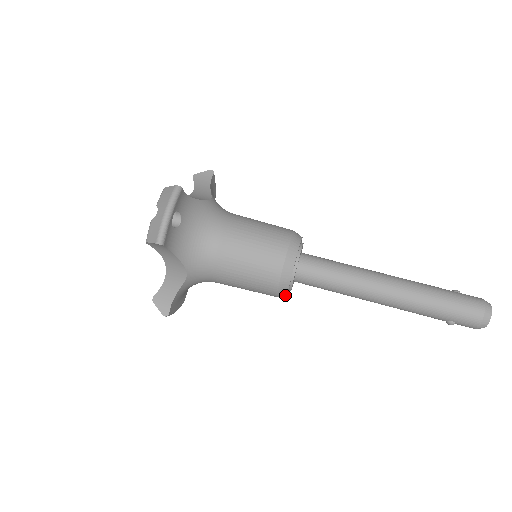
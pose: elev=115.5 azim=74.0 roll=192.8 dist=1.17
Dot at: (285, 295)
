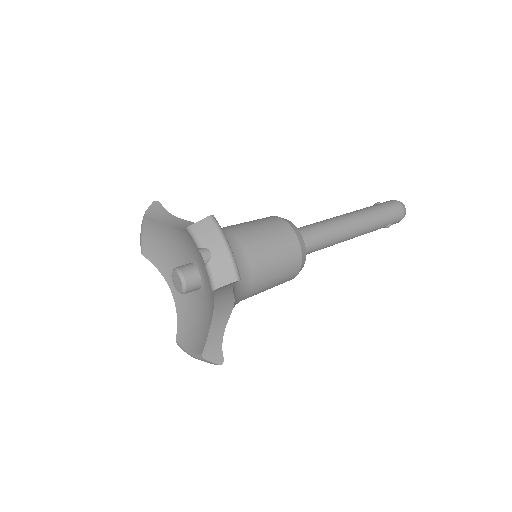
Dot at: occluded
